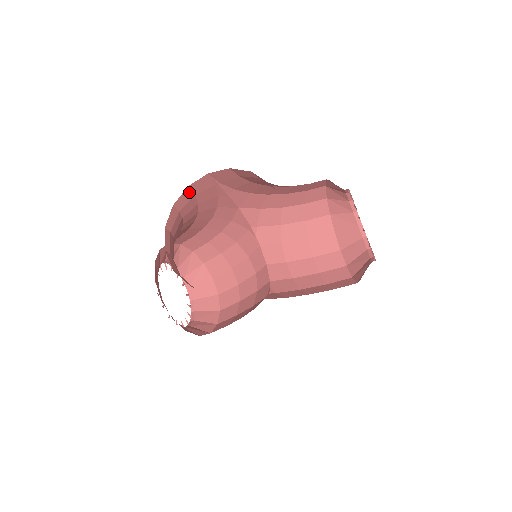
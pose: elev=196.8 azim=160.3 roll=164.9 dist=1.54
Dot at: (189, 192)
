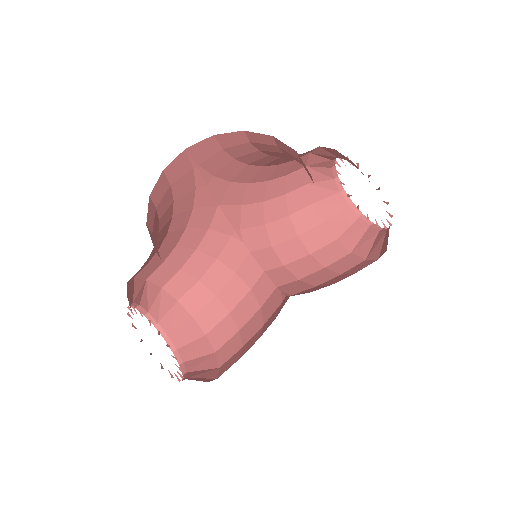
Dot at: (164, 179)
